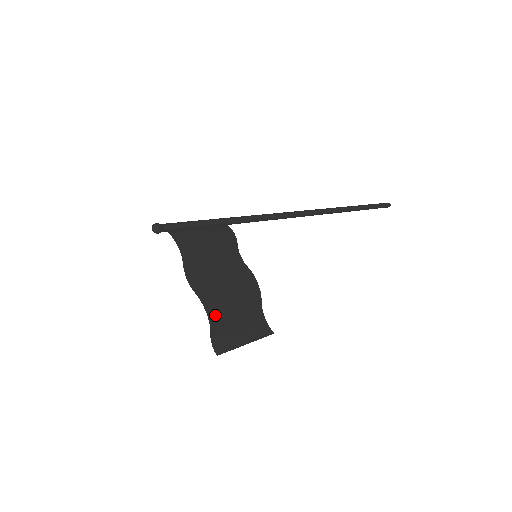
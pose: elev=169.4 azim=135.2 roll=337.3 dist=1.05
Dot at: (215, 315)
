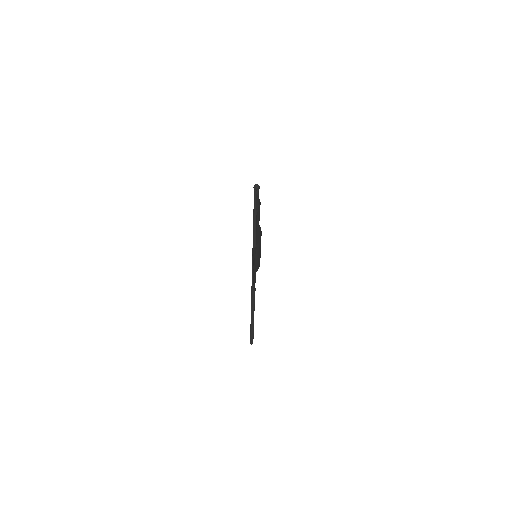
Dot at: occluded
